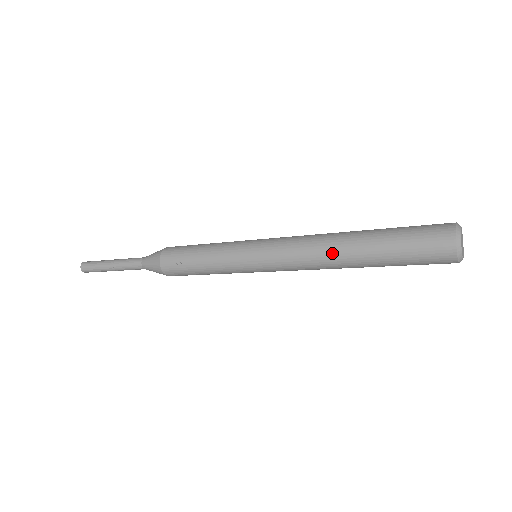
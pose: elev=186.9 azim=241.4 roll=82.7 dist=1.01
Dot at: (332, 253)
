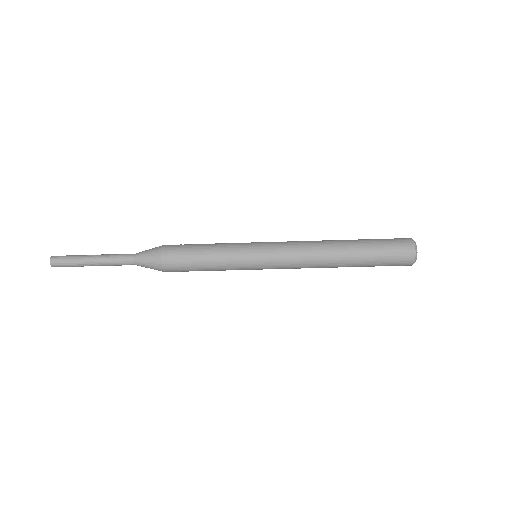
Dot at: (327, 240)
